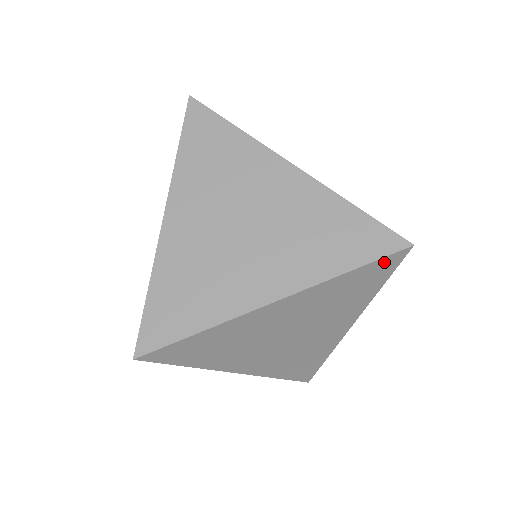
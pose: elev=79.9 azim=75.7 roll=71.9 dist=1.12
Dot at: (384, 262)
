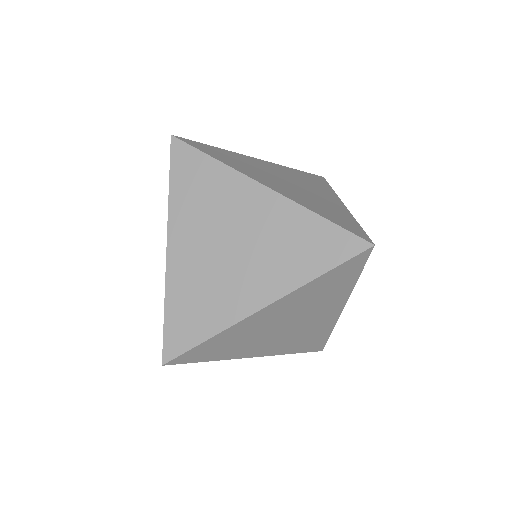
Dot at: (352, 262)
